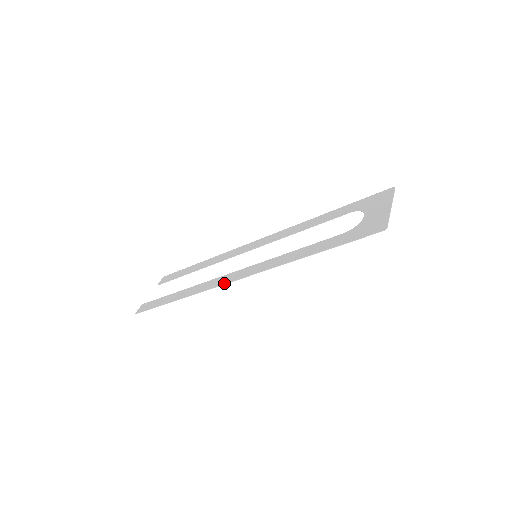
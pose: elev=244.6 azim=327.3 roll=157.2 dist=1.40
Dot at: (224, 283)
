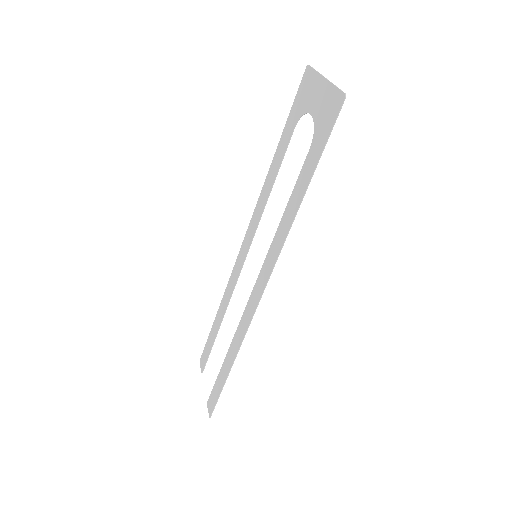
Dot at: (255, 308)
